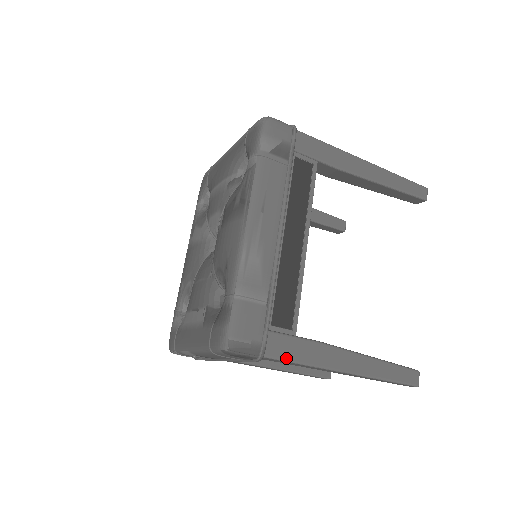
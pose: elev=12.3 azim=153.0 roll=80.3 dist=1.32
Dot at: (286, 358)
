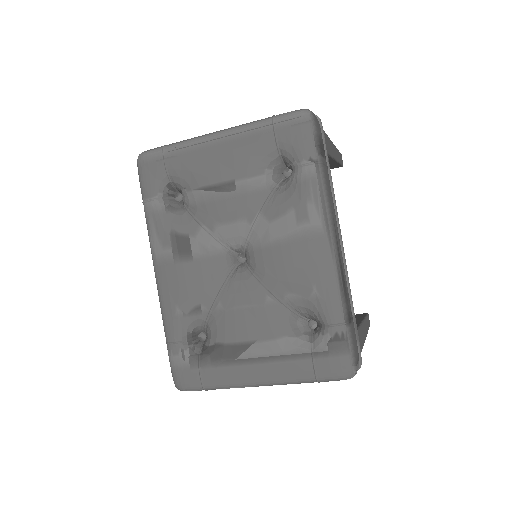
Dot at: occluded
